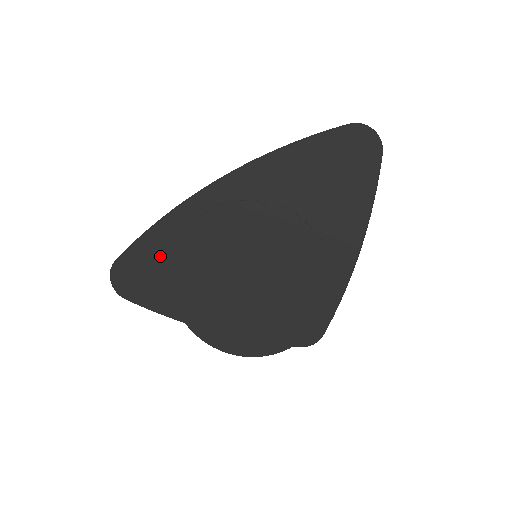
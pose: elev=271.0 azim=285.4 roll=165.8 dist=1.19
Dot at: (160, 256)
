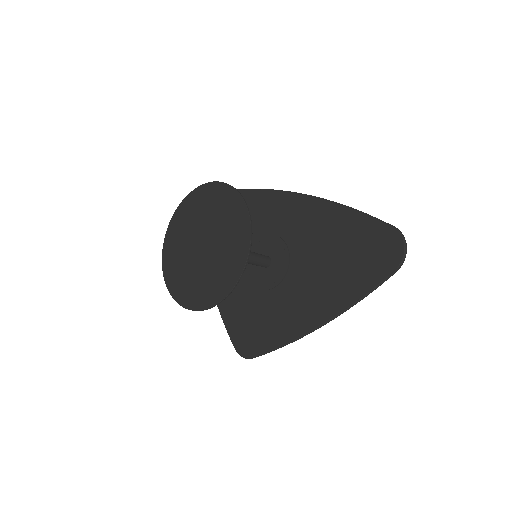
Dot at: occluded
